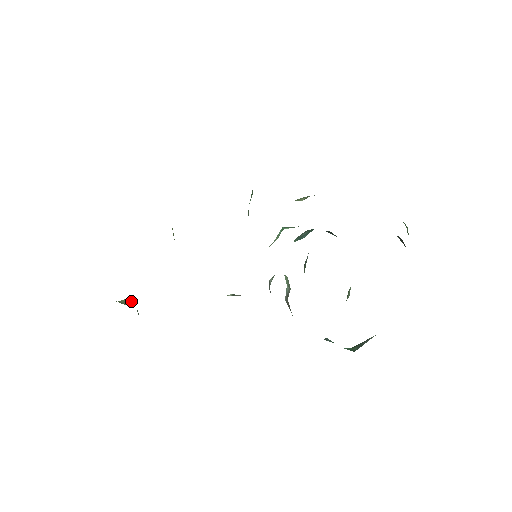
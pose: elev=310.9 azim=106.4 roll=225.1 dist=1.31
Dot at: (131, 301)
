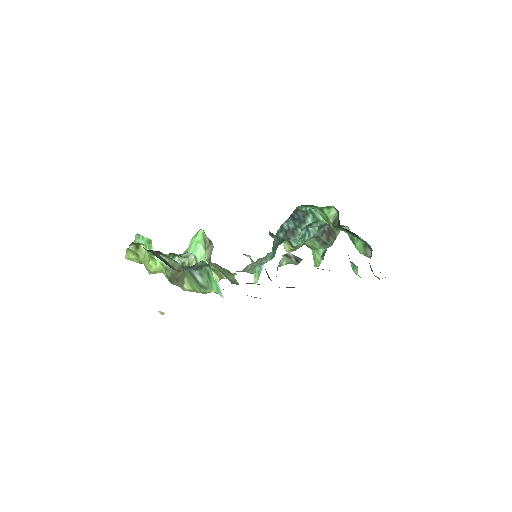
Dot at: occluded
